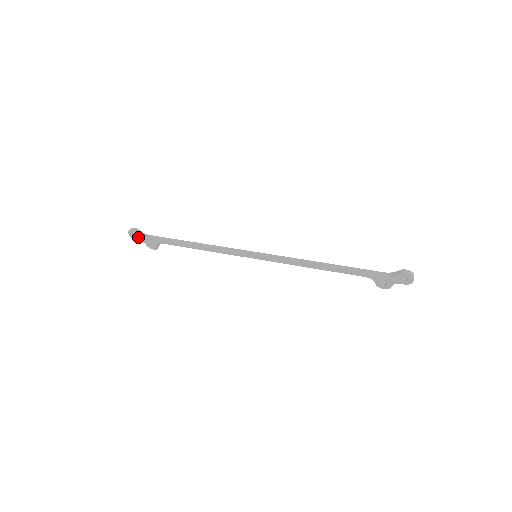
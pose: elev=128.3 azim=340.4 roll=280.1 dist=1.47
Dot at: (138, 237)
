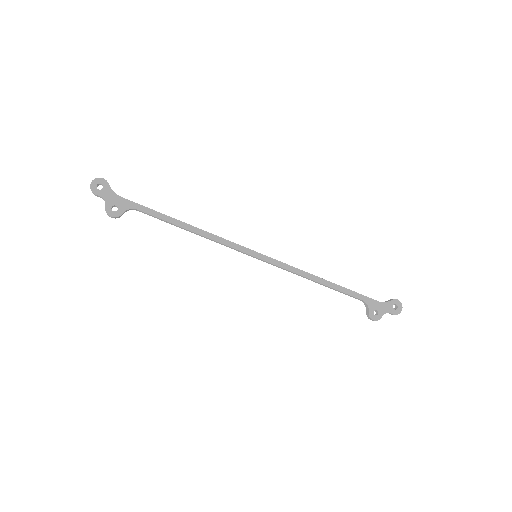
Dot at: (104, 191)
